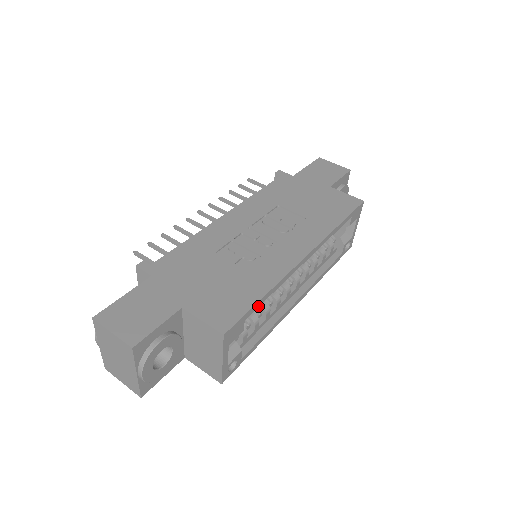
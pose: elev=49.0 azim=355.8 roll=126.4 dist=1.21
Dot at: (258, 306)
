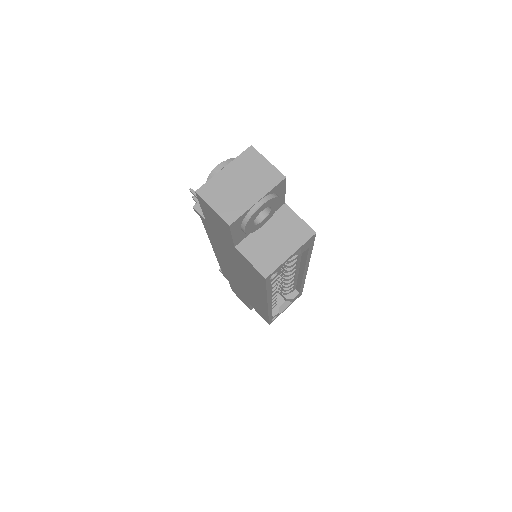
Dot at: (308, 252)
